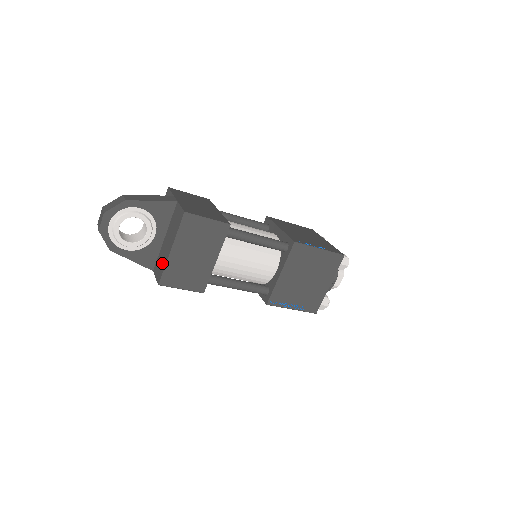
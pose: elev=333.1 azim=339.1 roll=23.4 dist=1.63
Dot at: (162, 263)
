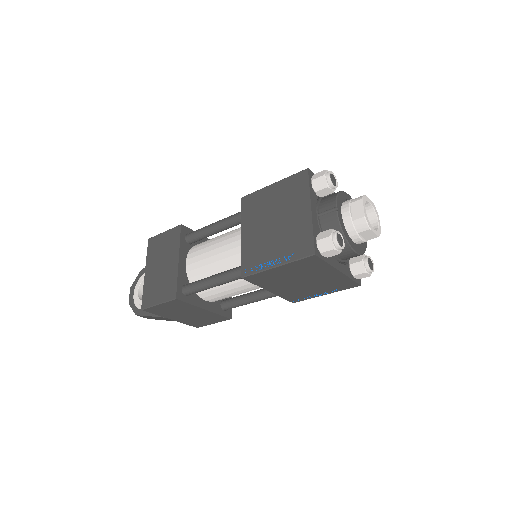
Dot at: occluded
